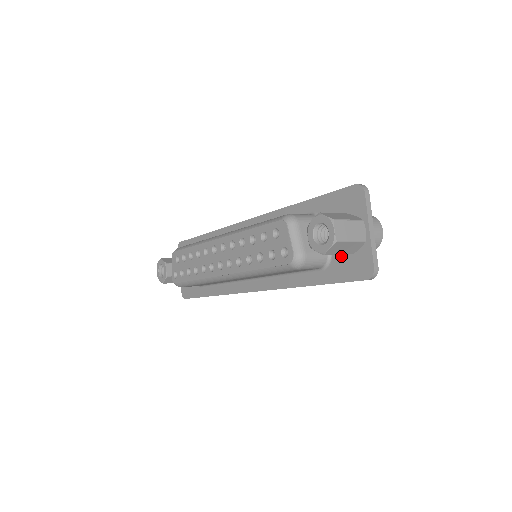
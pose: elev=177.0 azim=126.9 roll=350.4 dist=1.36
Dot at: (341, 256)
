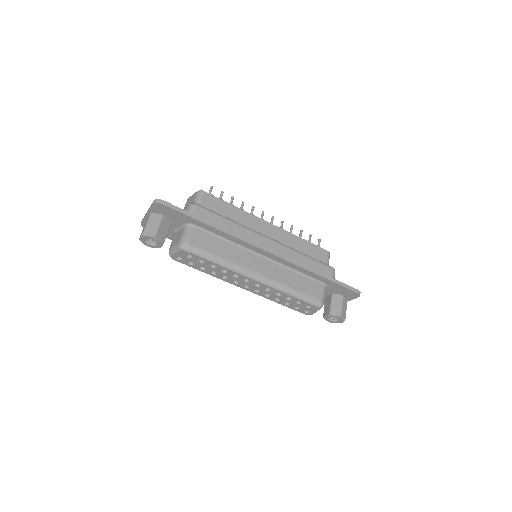
Dot at: occluded
